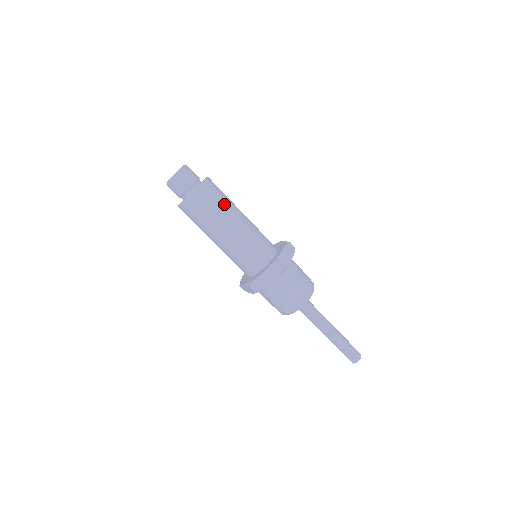
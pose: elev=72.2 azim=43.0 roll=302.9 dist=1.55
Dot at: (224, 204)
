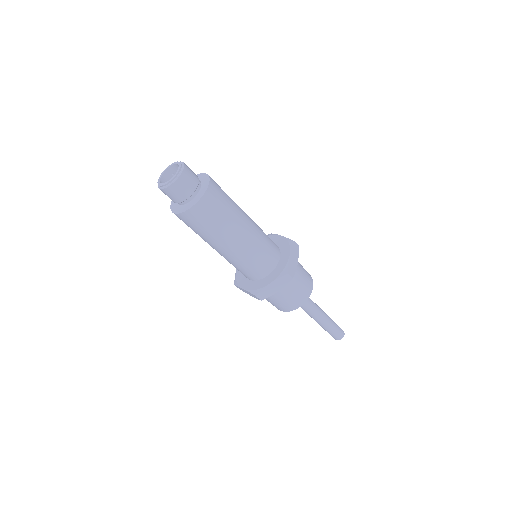
Dot at: (214, 230)
